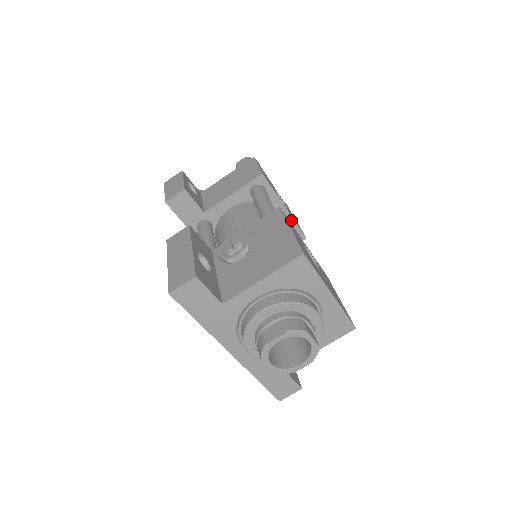
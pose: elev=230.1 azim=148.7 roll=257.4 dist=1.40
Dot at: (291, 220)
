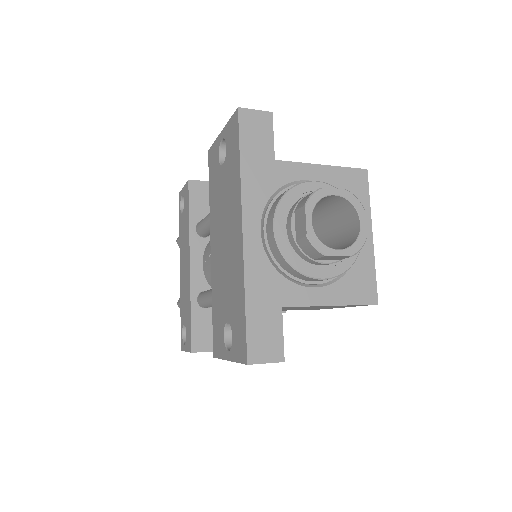
Dot at: occluded
